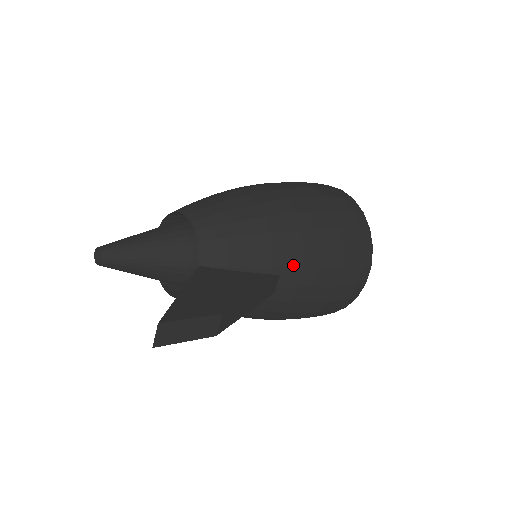
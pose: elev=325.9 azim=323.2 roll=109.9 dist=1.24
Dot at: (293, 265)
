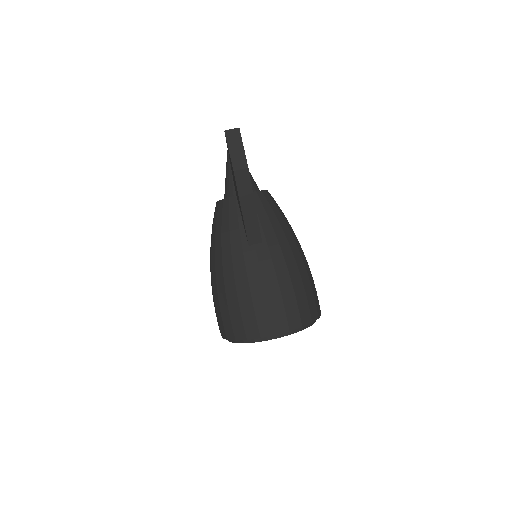
Dot at: (272, 250)
